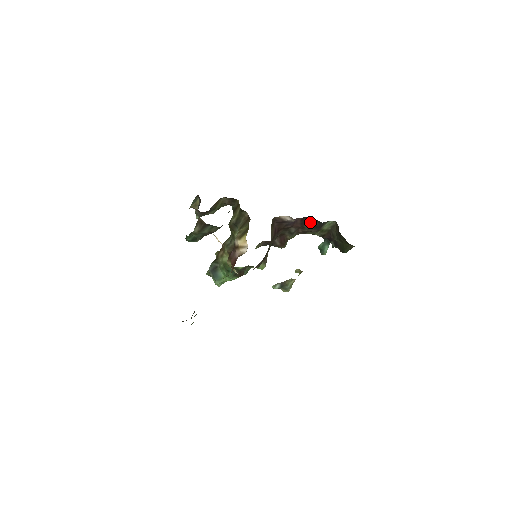
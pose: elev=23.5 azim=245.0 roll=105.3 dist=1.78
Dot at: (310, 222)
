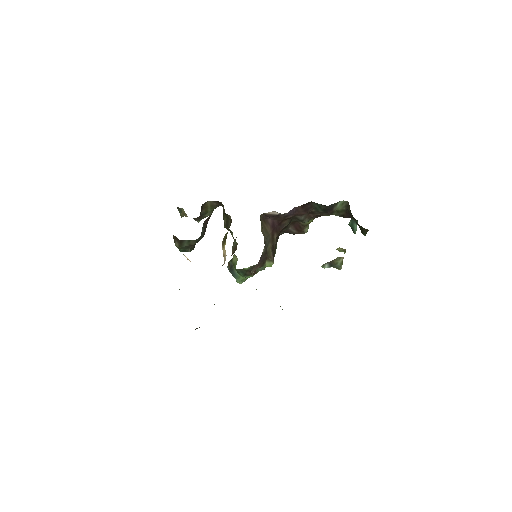
Dot at: (316, 207)
